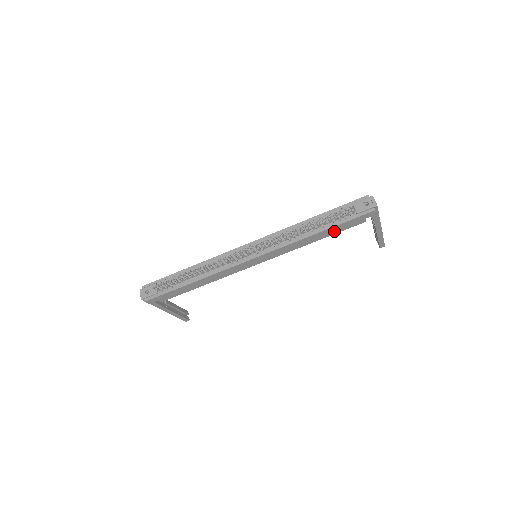
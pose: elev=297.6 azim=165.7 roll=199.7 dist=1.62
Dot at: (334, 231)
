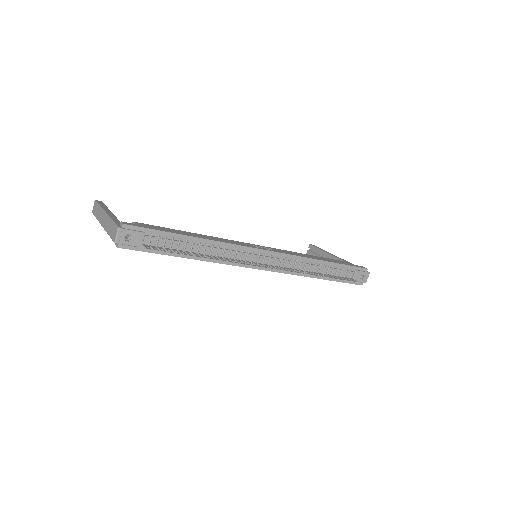
Dot at: occluded
